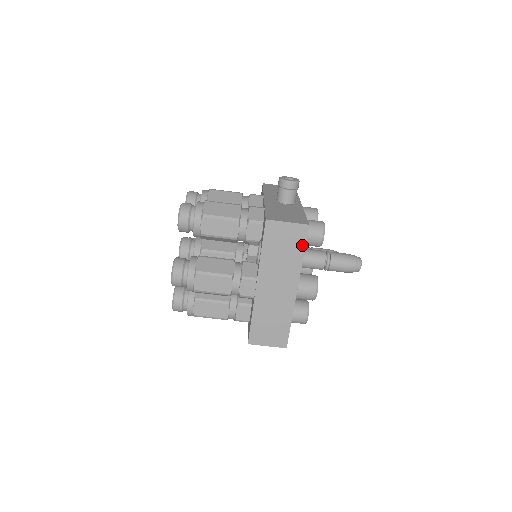
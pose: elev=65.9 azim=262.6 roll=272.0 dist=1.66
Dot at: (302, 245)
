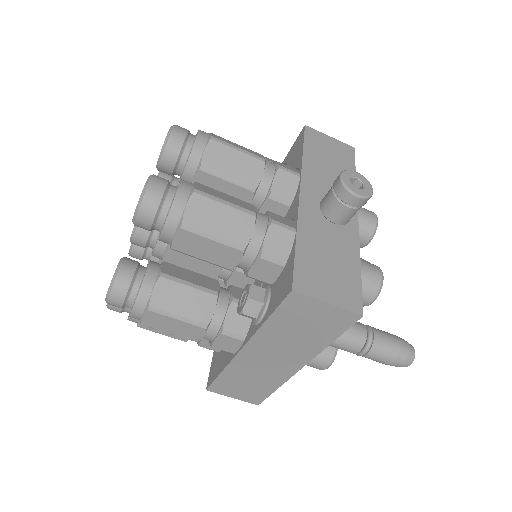
Dot at: (337, 332)
